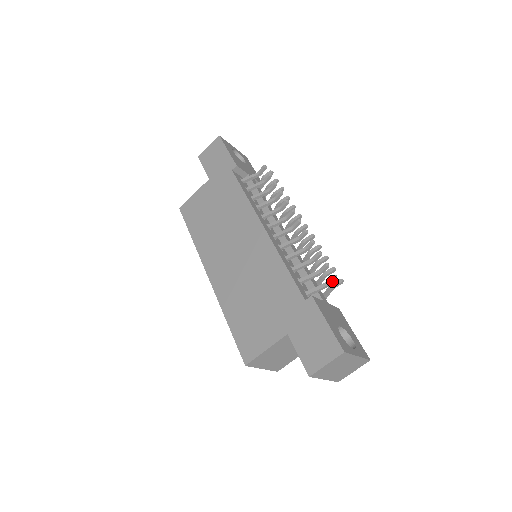
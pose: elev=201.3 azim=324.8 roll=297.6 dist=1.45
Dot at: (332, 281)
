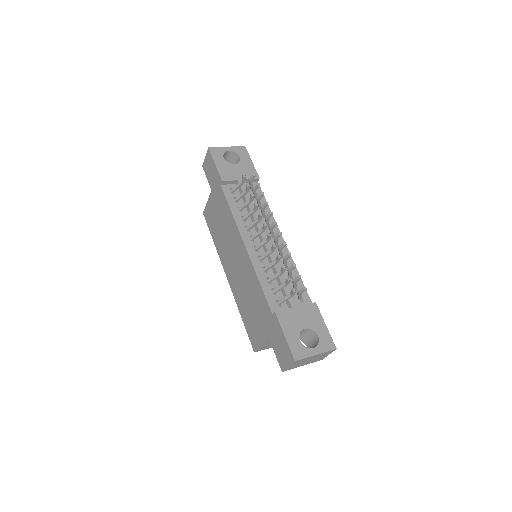
Dot at: (293, 293)
